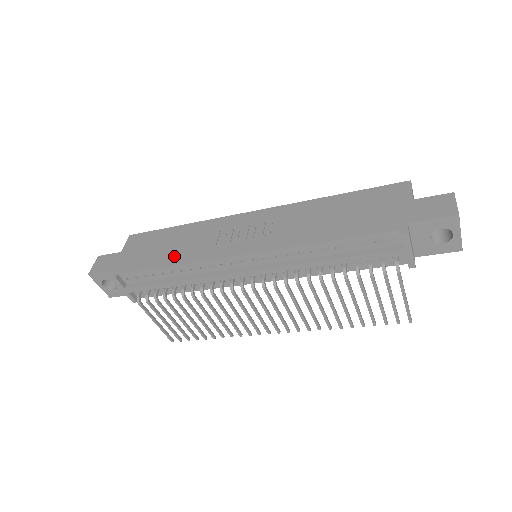
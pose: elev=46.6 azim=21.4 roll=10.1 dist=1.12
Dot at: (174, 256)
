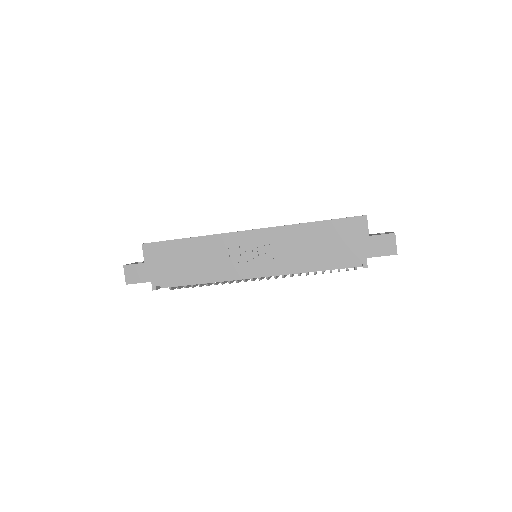
Dot at: (199, 272)
